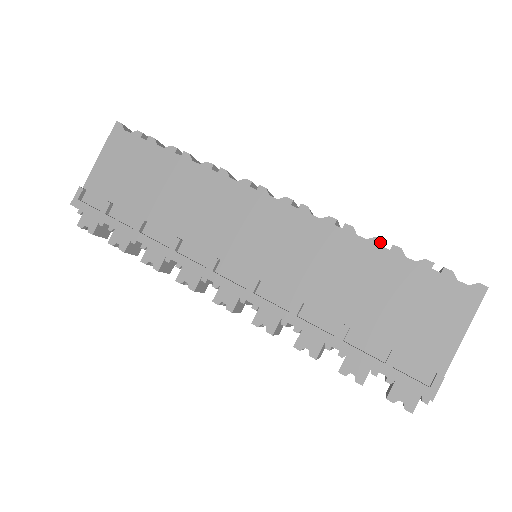
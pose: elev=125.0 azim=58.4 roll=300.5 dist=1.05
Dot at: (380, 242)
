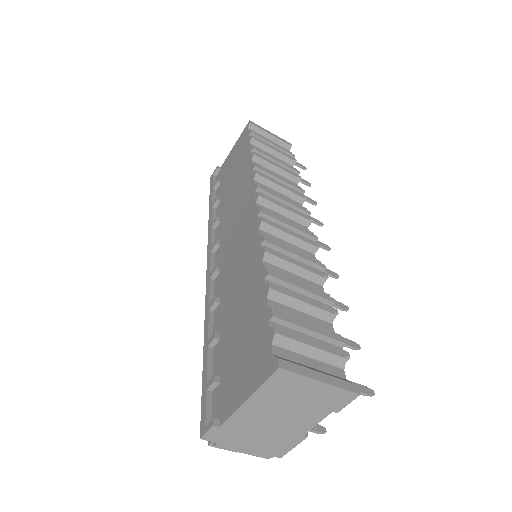
Dot at: (266, 274)
